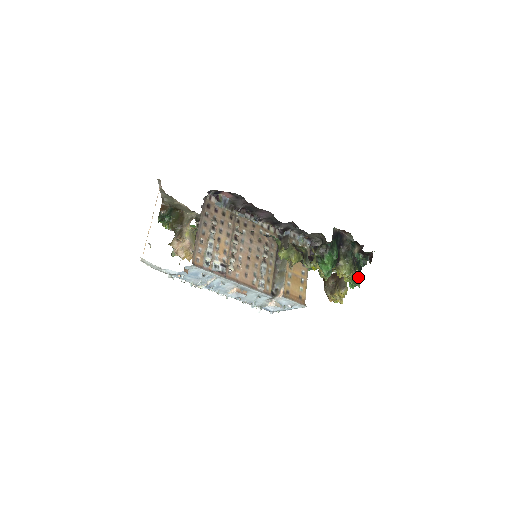
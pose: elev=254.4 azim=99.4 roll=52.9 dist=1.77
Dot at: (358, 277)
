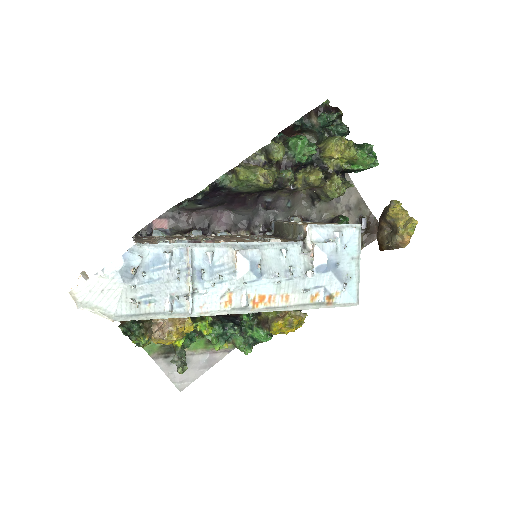
Dot at: (360, 145)
